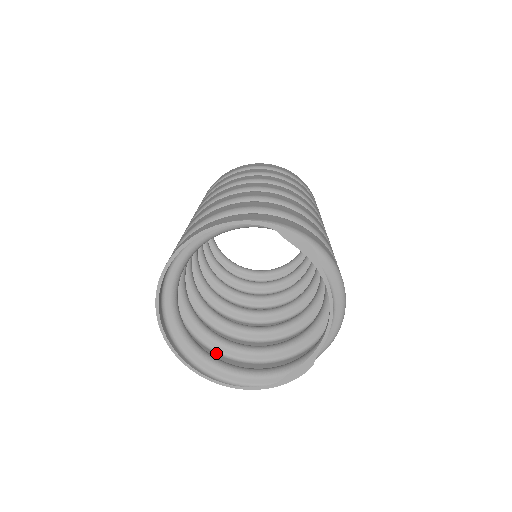
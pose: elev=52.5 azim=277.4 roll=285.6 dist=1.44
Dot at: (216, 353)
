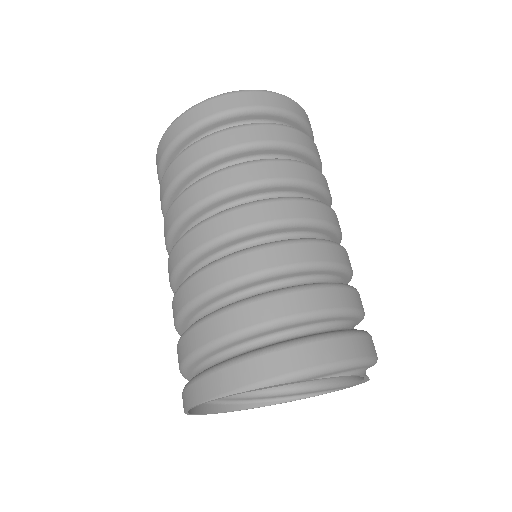
Dot at: occluded
